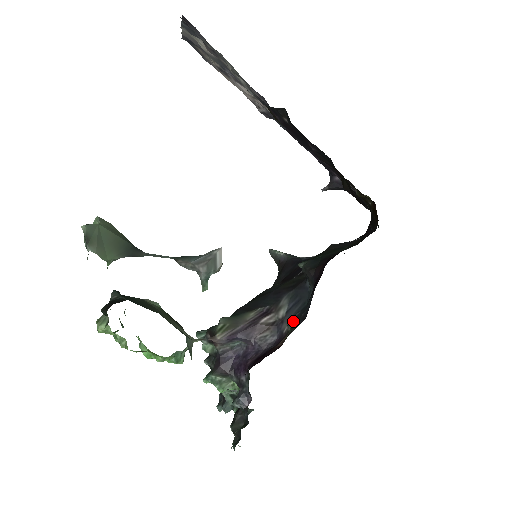
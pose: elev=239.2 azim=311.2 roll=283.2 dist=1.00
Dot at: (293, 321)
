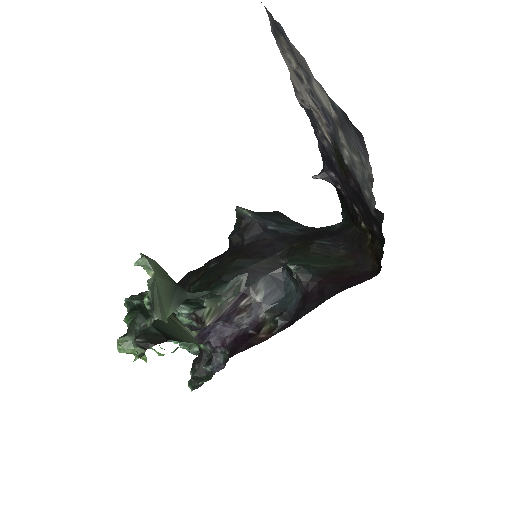
Dot at: (271, 311)
